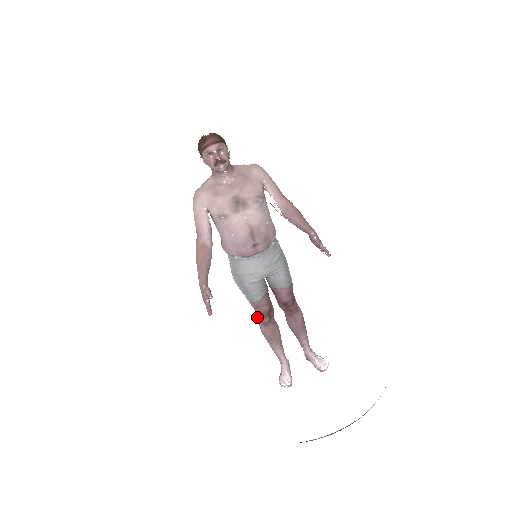
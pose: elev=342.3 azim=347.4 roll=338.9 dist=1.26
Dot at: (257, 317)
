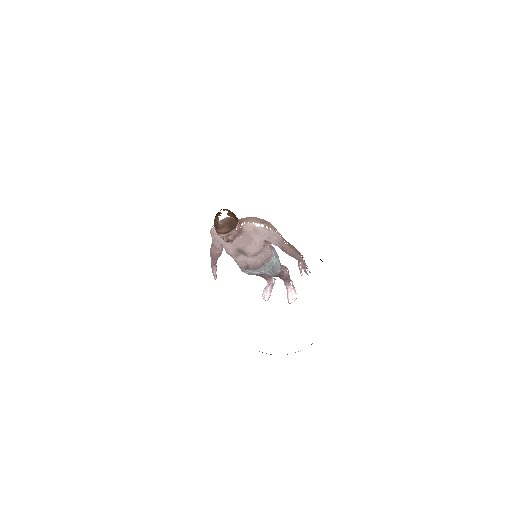
Dot at: occluded
